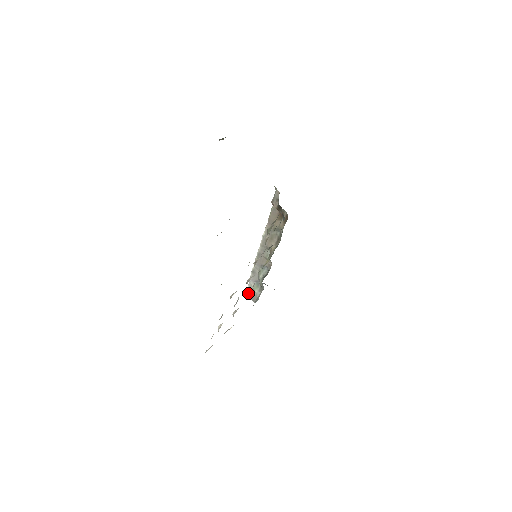
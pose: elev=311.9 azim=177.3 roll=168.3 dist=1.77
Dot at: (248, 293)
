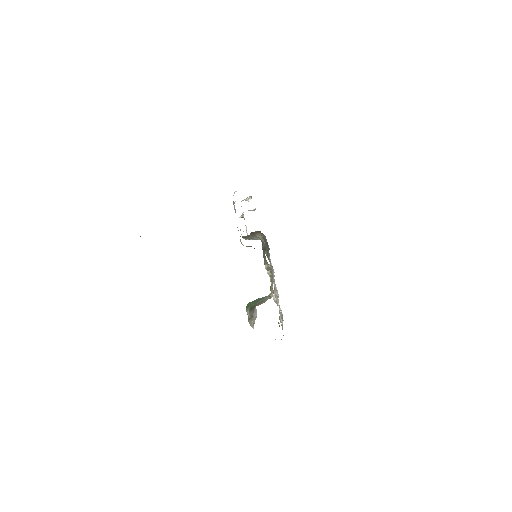
Dot at: occluded
